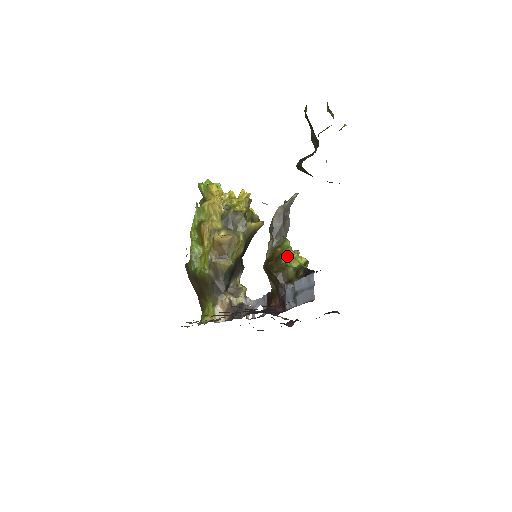
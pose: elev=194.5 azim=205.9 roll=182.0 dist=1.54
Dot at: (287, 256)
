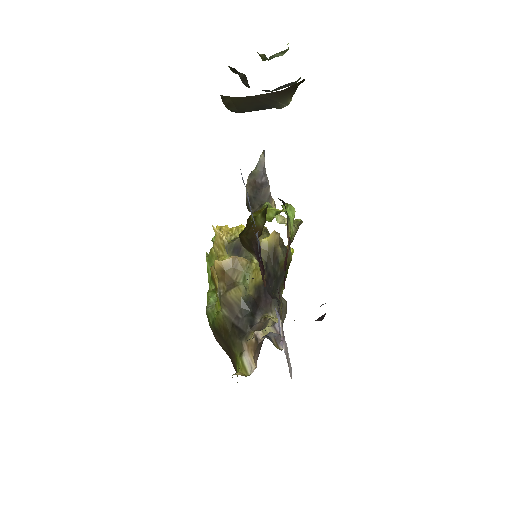
Dot at: (258, 211)
